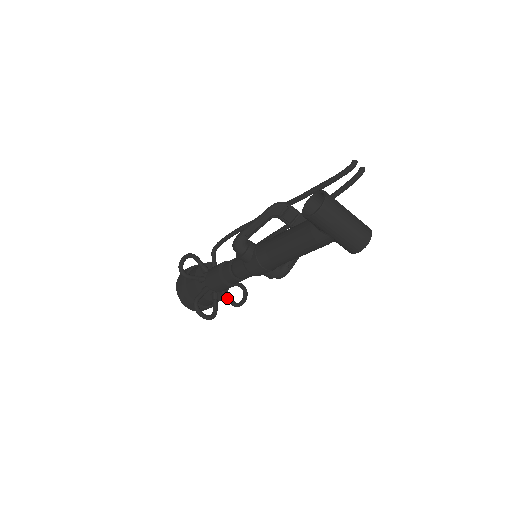
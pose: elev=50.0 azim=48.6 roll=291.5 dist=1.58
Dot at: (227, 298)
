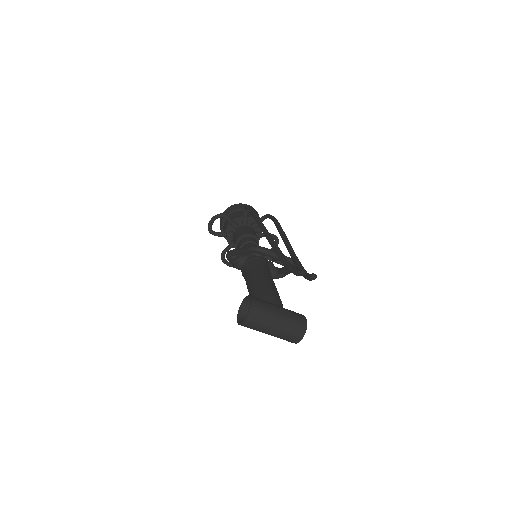
Dot at: occluded
